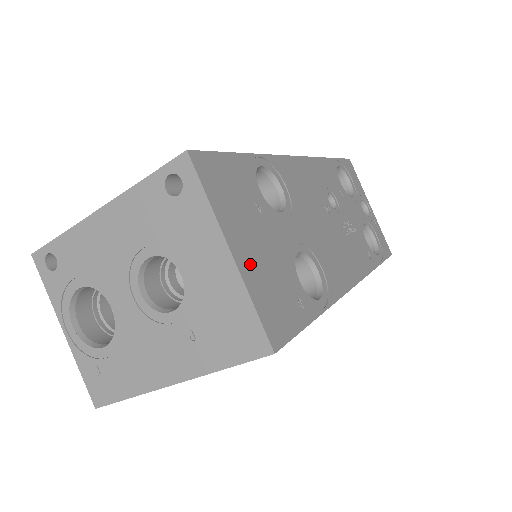
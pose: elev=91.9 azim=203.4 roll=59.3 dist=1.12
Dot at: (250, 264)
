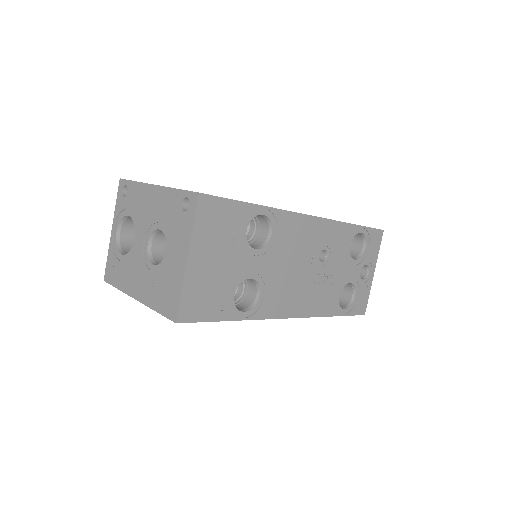
Dot at: (197, 271)
